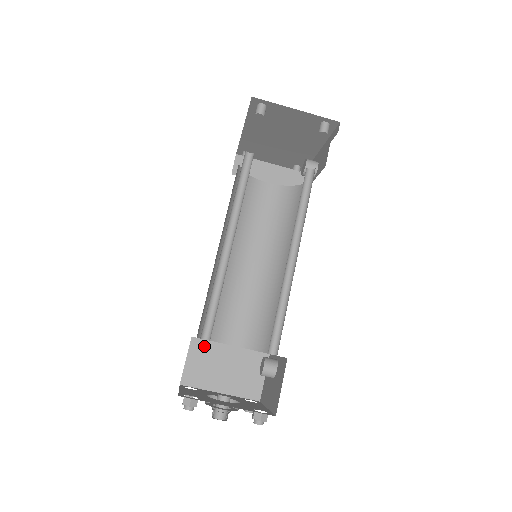
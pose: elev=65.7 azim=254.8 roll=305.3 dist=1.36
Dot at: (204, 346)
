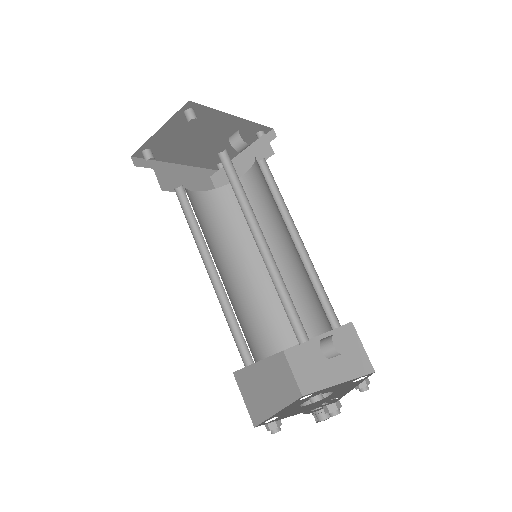
Dot at: (297, 352)
